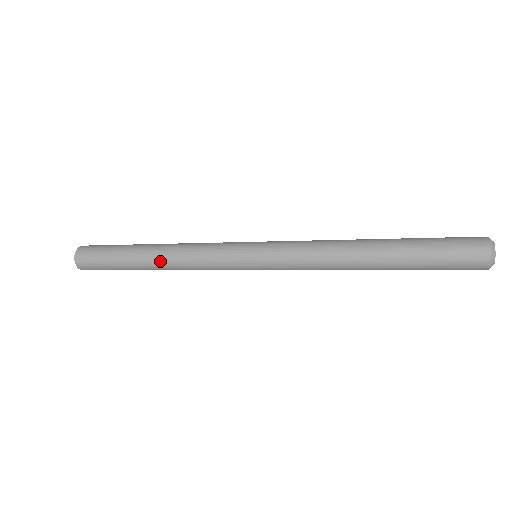
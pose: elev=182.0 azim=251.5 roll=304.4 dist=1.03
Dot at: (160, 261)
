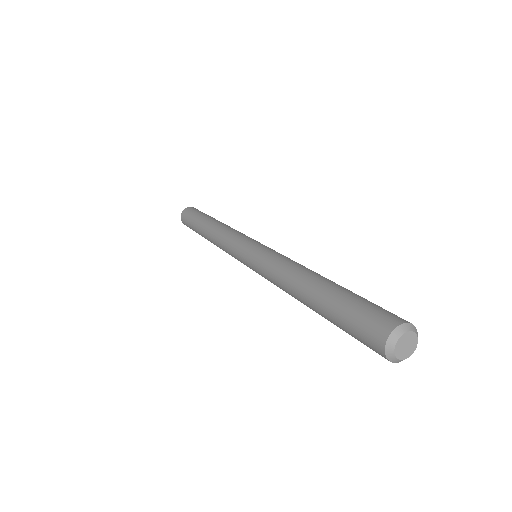
Dot at: (209, 230)
